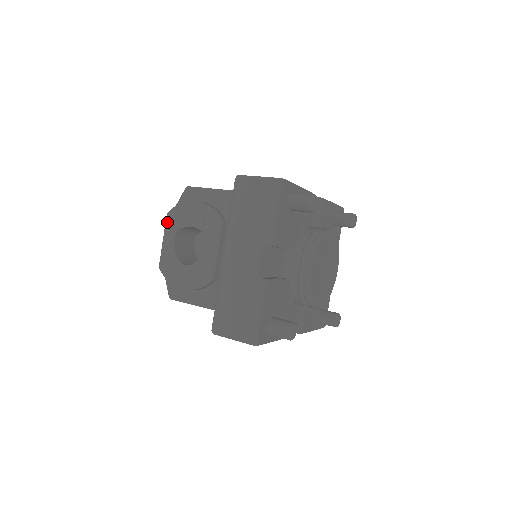
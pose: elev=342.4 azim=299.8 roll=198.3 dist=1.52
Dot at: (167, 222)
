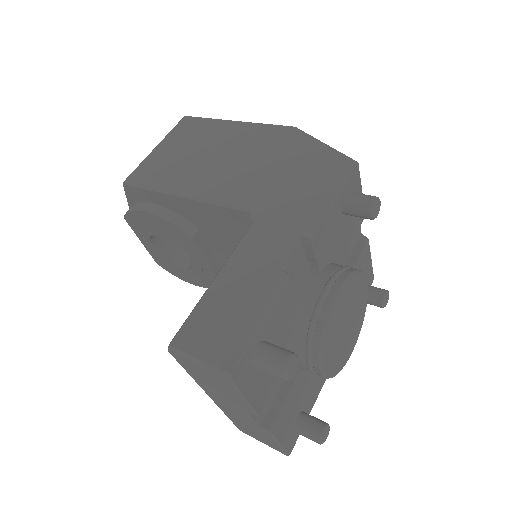
Dot at: (131, 227)
